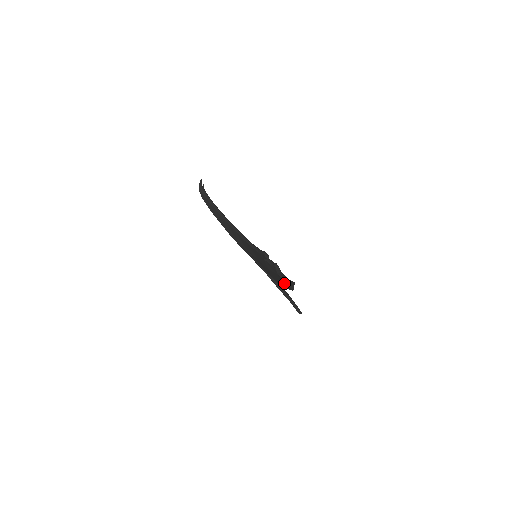
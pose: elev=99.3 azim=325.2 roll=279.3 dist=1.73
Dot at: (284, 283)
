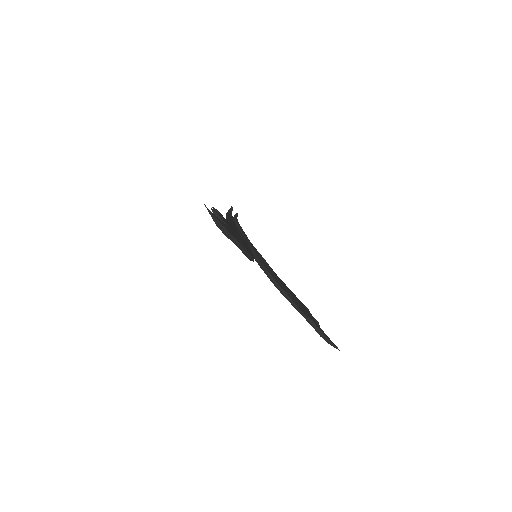
Dot at: occluded
